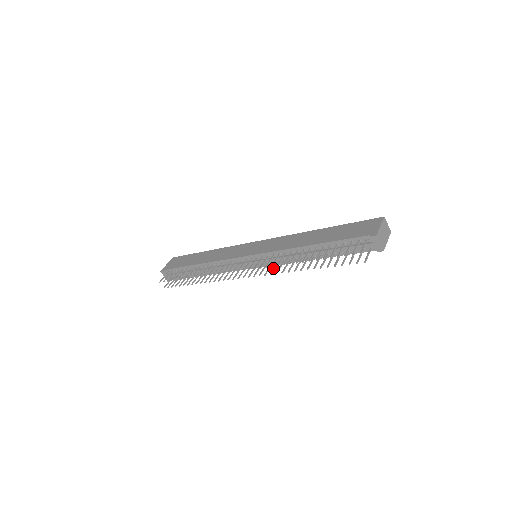
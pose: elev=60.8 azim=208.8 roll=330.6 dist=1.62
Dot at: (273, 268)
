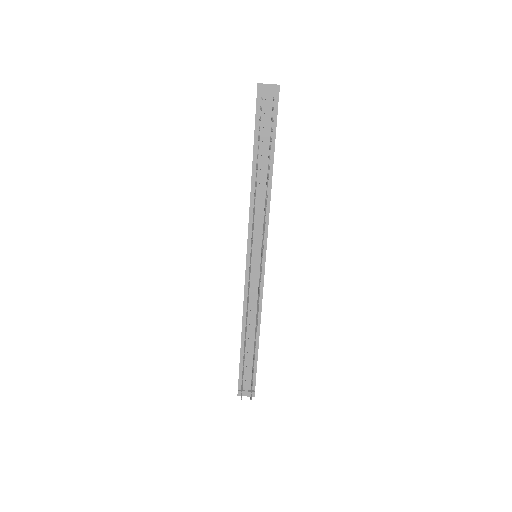
Dot at: (263, 229)
